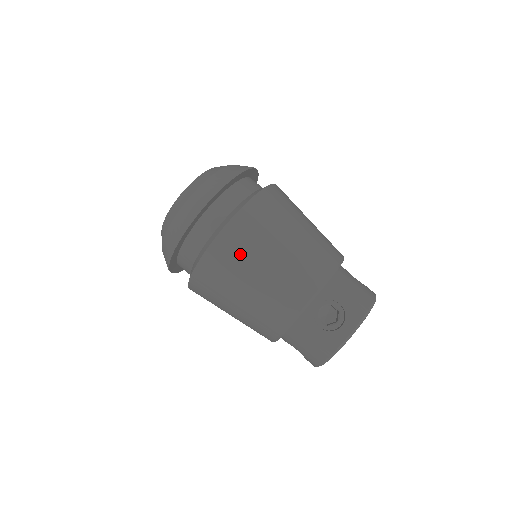
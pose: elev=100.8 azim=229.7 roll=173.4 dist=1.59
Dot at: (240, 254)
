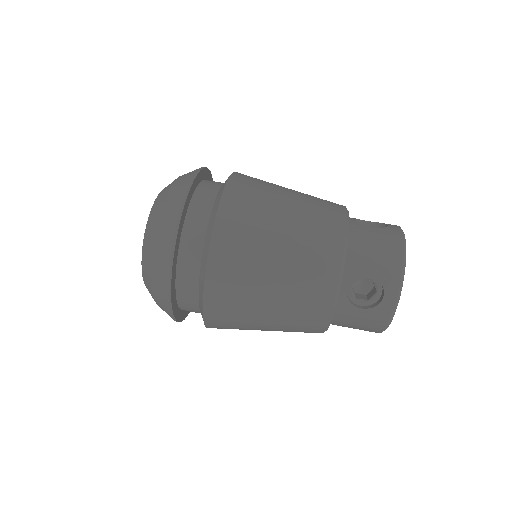
Dot at: (238, 290)
